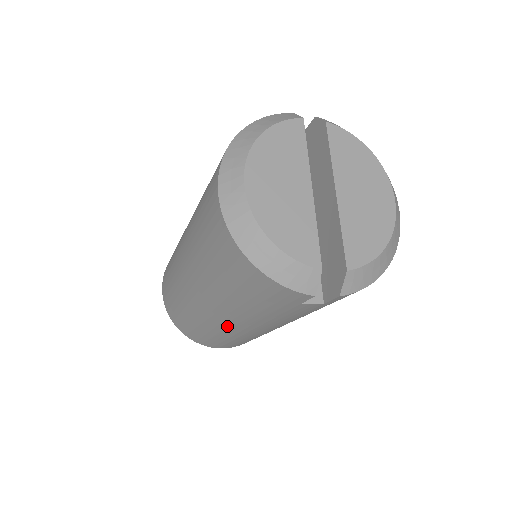
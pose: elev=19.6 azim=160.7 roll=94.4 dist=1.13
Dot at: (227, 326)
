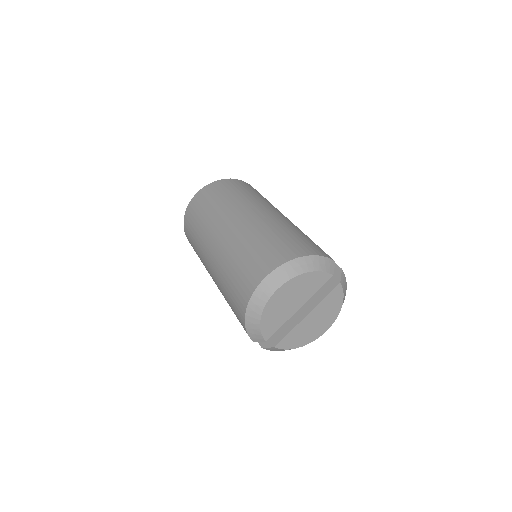
Dot at: (209, 273)
